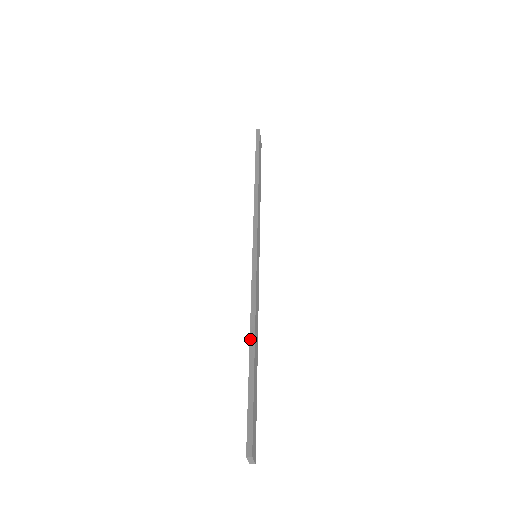
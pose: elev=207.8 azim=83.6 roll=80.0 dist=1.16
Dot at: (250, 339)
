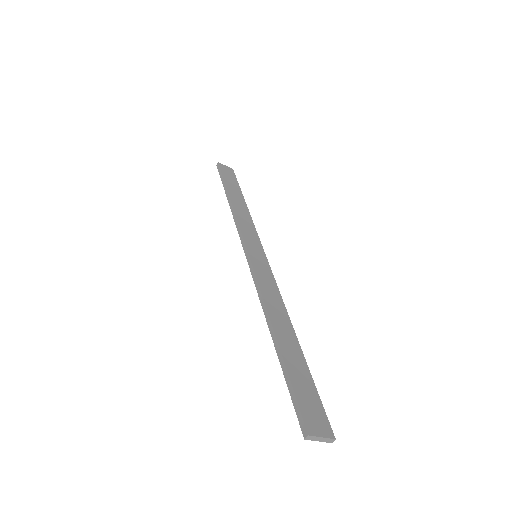
Dot at: (269, 329)
